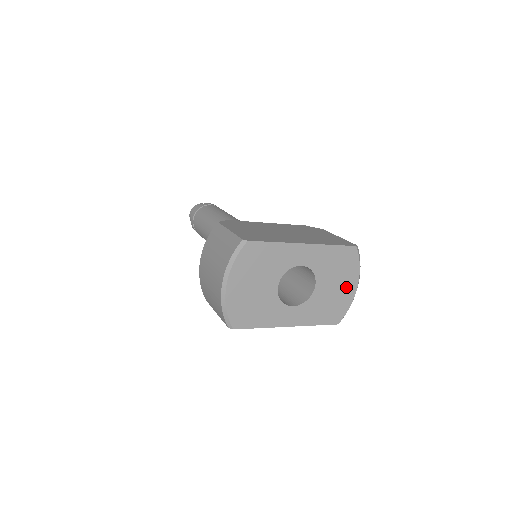
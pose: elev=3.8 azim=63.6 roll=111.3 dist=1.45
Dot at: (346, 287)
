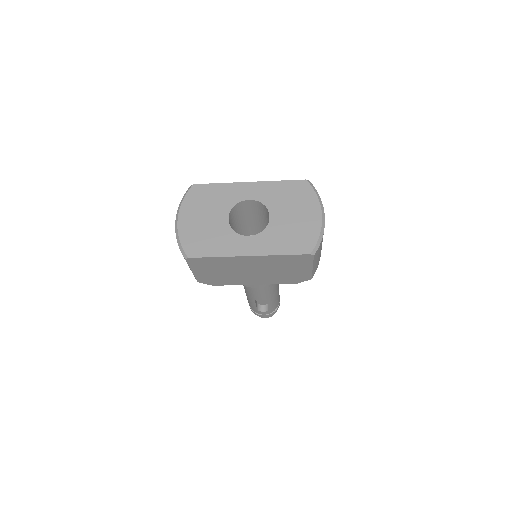
Dot at: (307, 216)
